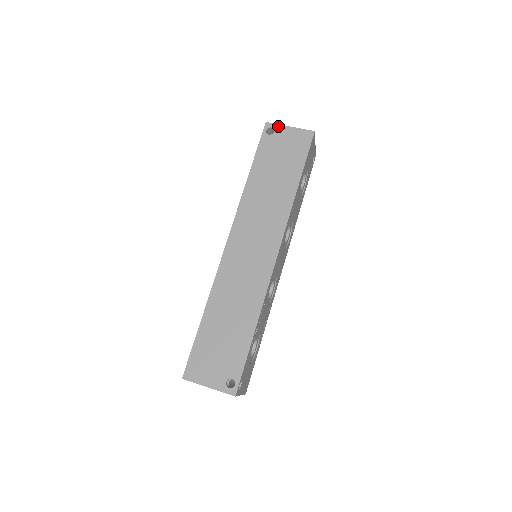
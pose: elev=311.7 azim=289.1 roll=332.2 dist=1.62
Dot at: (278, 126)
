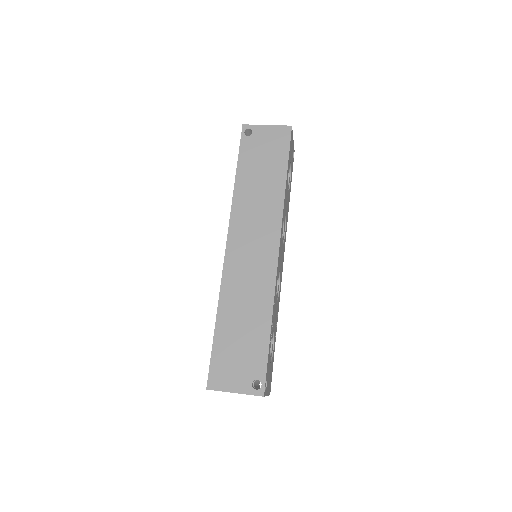
Dot at: (255, 126)
